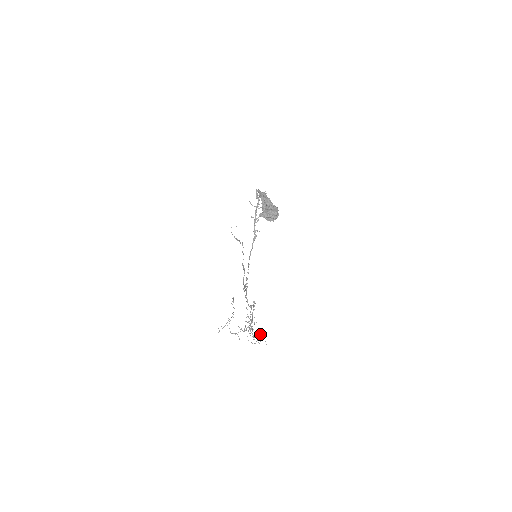
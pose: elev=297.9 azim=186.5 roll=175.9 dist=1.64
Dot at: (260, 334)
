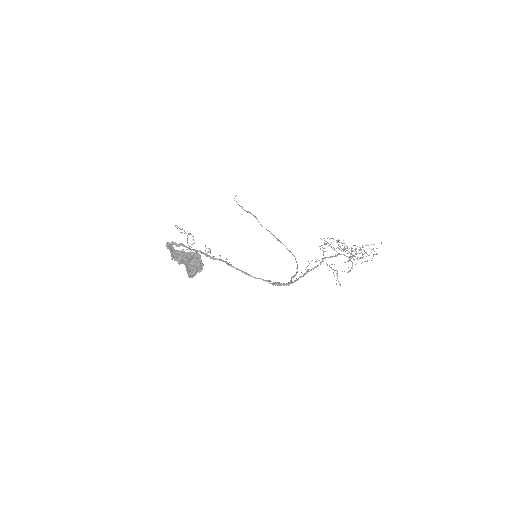
Dot at: occluded
